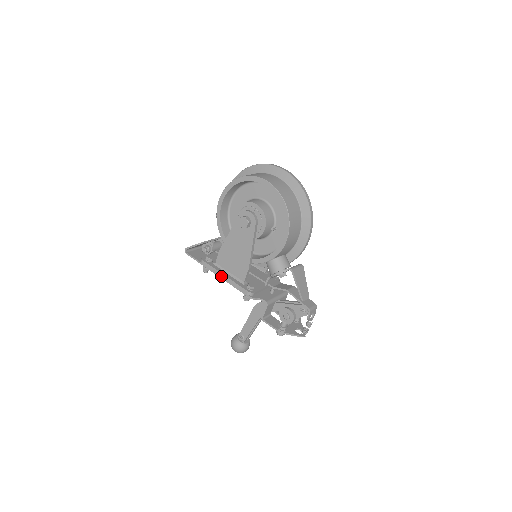
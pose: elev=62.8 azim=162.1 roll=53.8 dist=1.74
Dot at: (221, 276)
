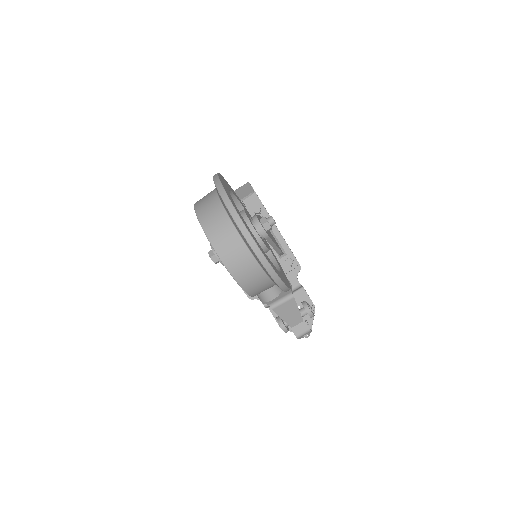
Dot at: occluded
